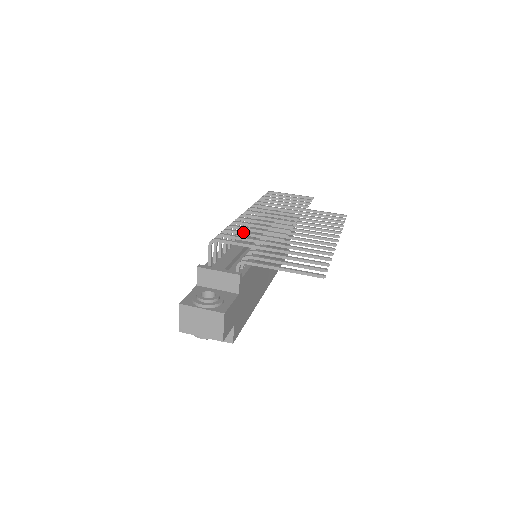
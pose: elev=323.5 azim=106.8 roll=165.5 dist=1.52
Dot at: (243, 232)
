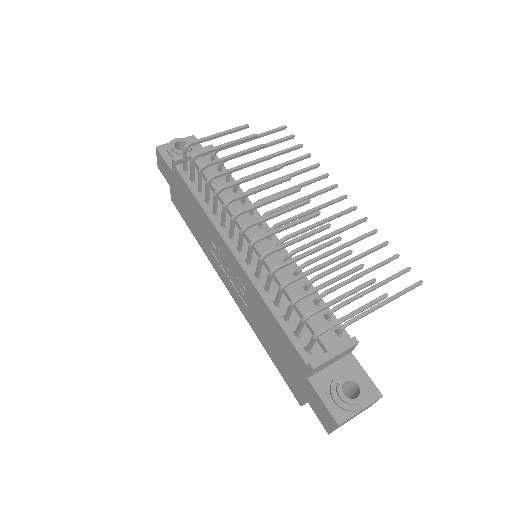
Dot at: (321, 288)
